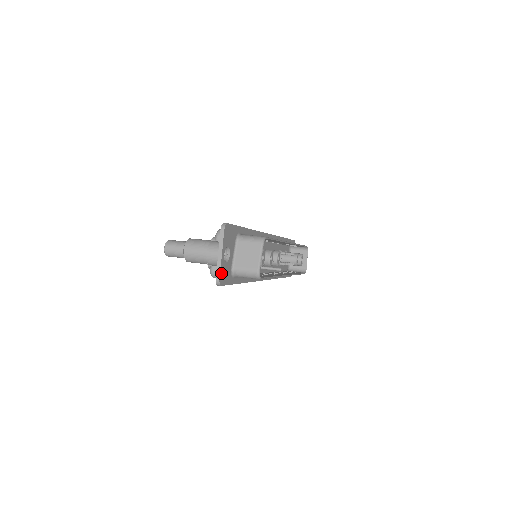
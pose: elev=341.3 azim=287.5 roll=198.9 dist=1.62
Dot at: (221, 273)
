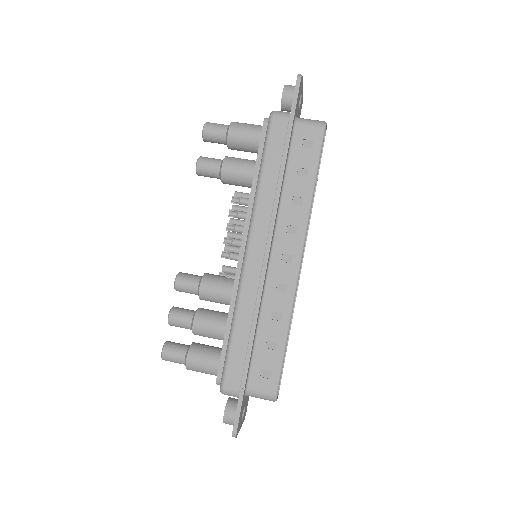
Dot at: (244, 418)
